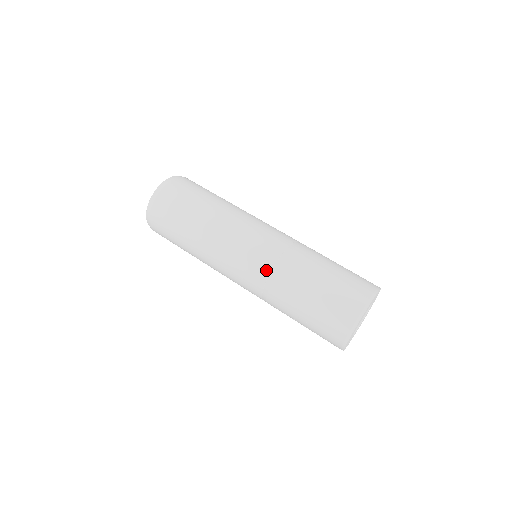
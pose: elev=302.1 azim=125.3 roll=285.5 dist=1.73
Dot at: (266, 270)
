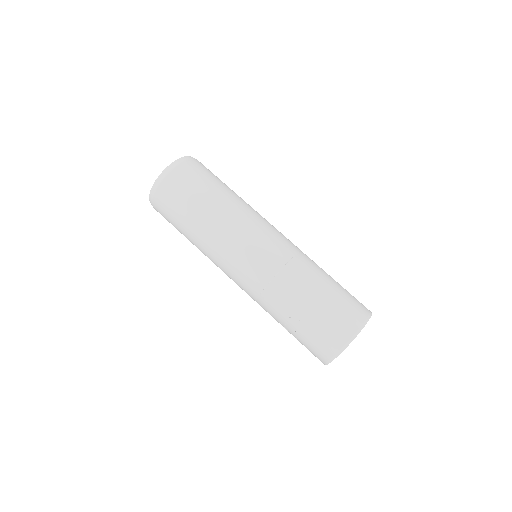
Dot at: (279, 264)
